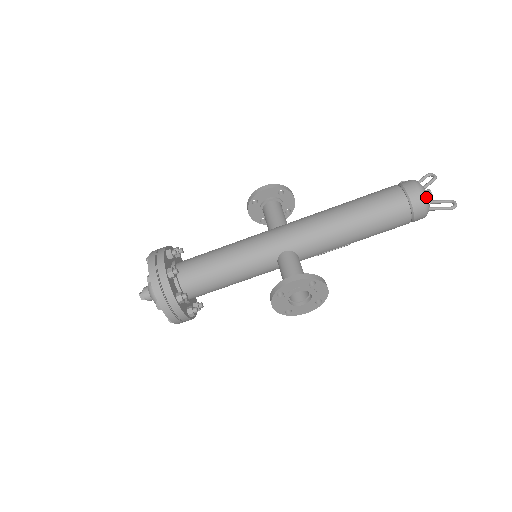
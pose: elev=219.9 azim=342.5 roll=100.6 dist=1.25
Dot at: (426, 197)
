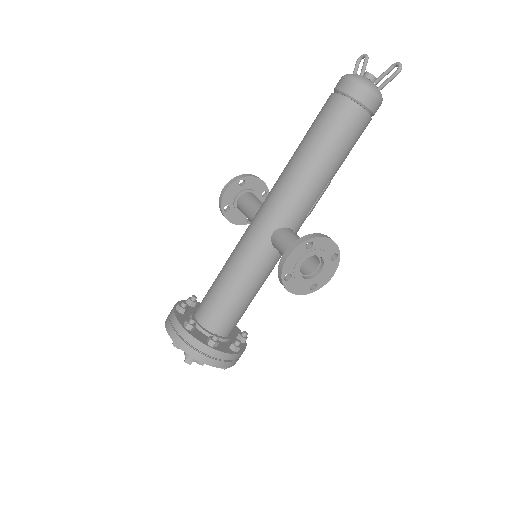
Dot at: (365, 82)
